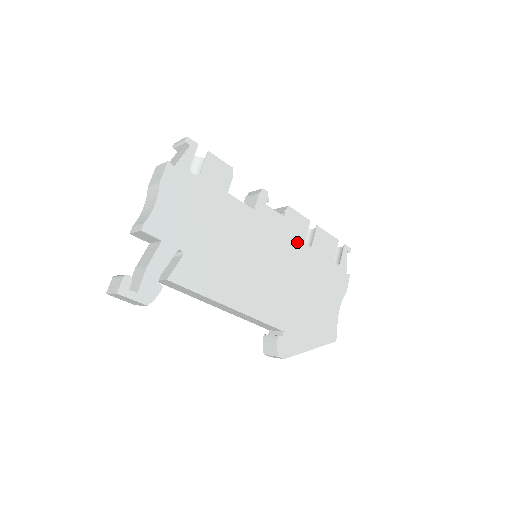
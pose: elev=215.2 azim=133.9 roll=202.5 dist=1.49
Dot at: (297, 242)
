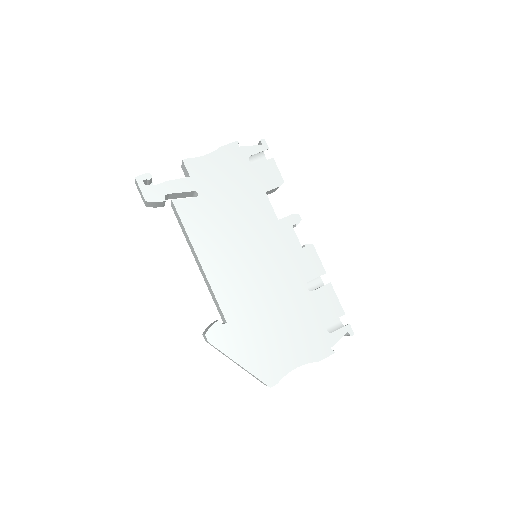
Dot at: (299, 275)
